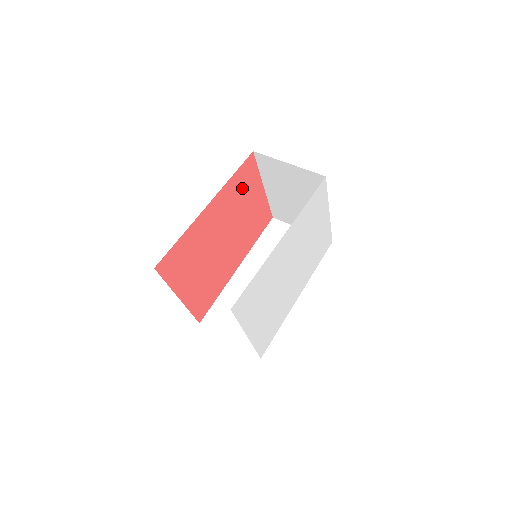
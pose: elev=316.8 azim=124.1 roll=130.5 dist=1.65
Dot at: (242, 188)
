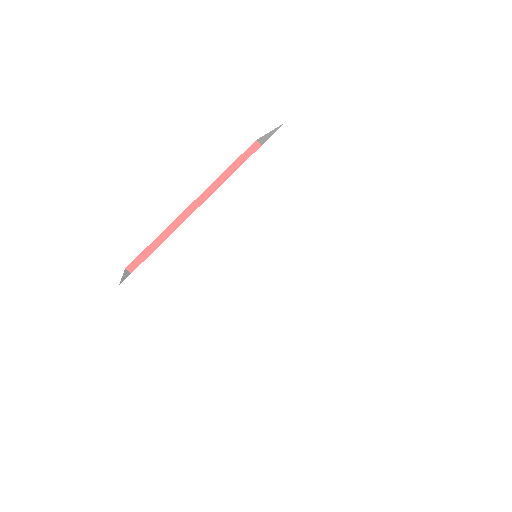
Dot at: occluded
